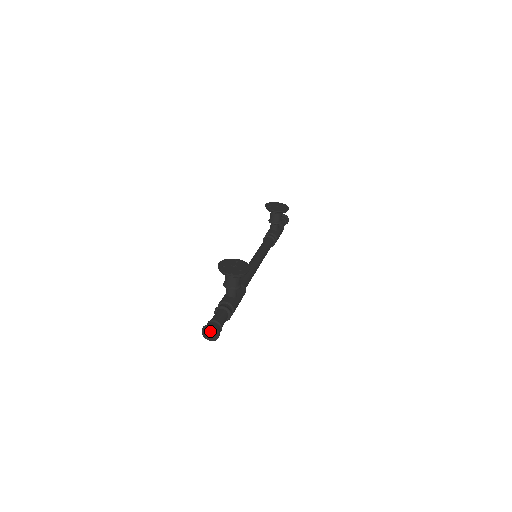
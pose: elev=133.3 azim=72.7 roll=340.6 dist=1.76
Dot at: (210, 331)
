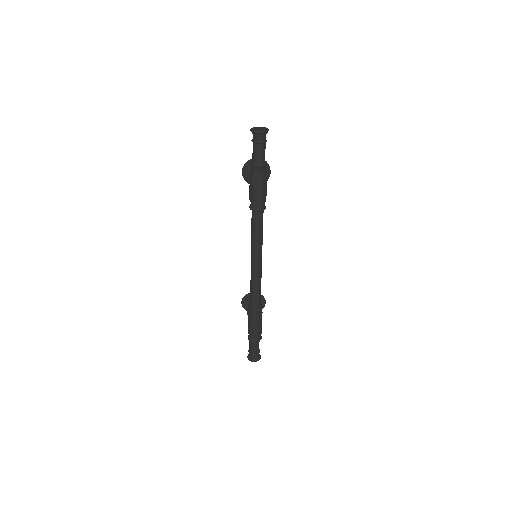
Dot at: (259, 128)
